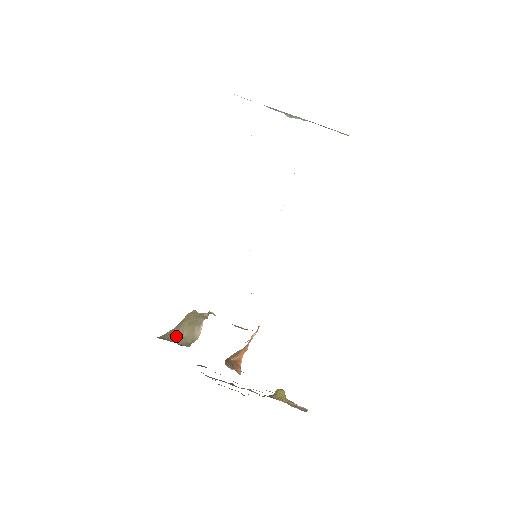
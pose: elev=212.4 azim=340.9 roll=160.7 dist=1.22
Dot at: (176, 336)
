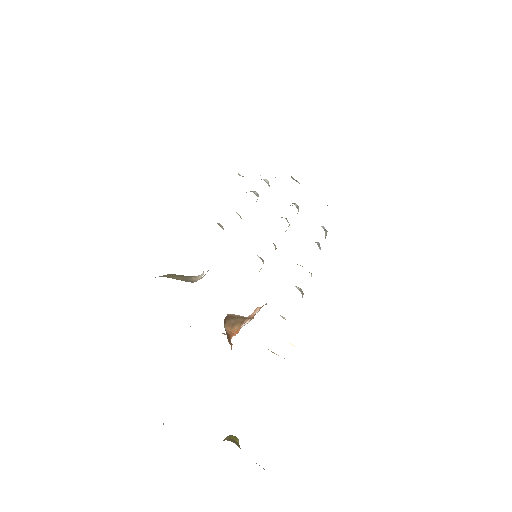
Dot at: occluded
